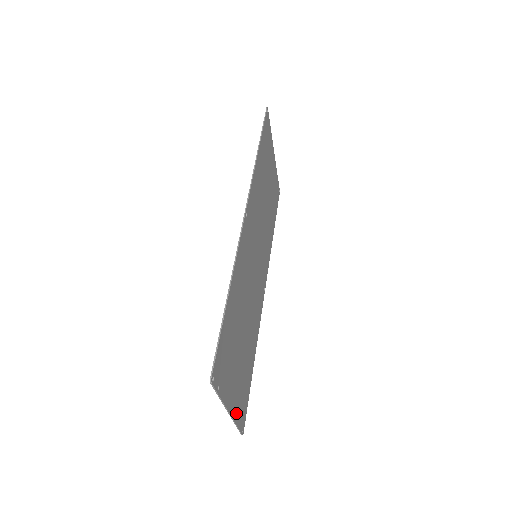
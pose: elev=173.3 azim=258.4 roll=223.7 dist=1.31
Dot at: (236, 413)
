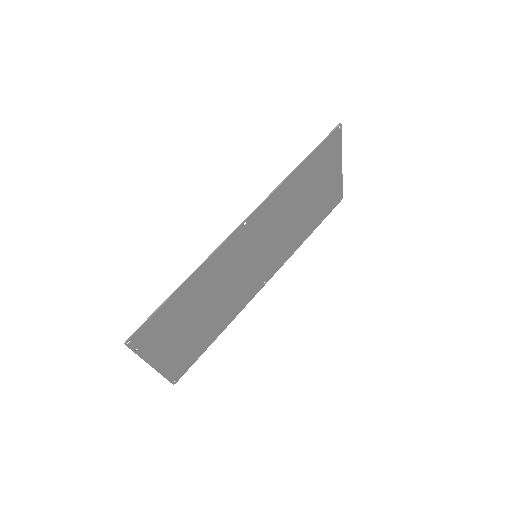
Dot at: (166, 368)
